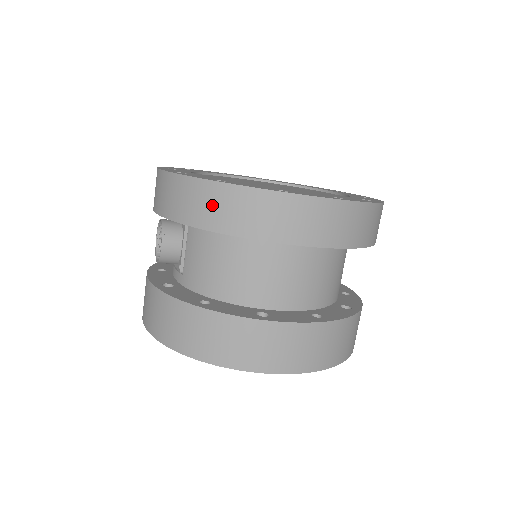
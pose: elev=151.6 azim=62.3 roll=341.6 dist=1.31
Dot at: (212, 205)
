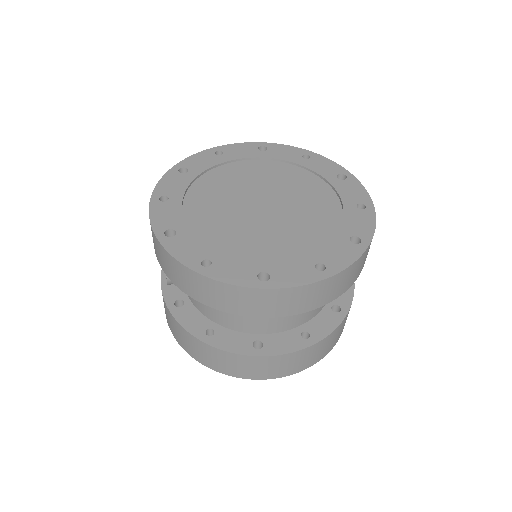
Dot at: (201, 289)
